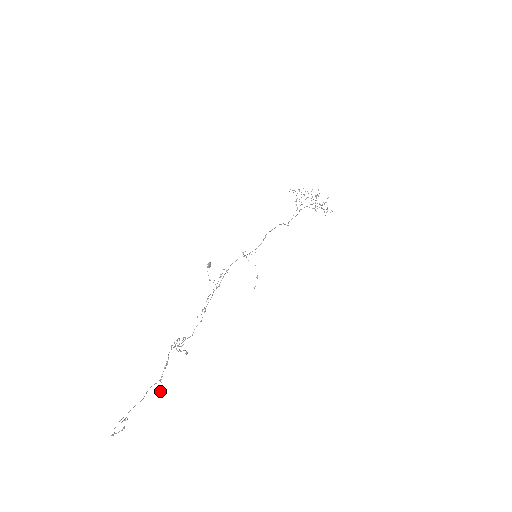
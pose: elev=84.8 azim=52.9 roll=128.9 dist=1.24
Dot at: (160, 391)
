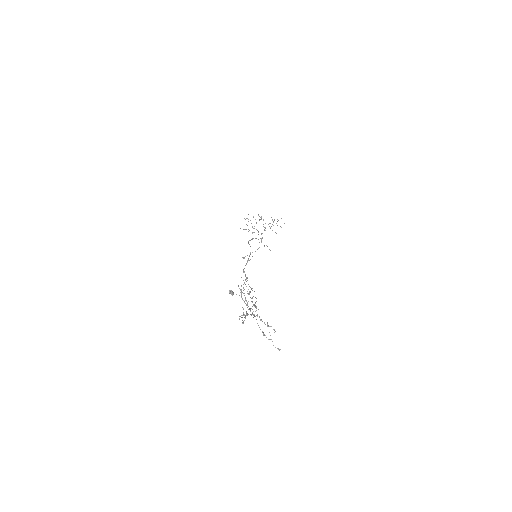
Dot at: occluded
